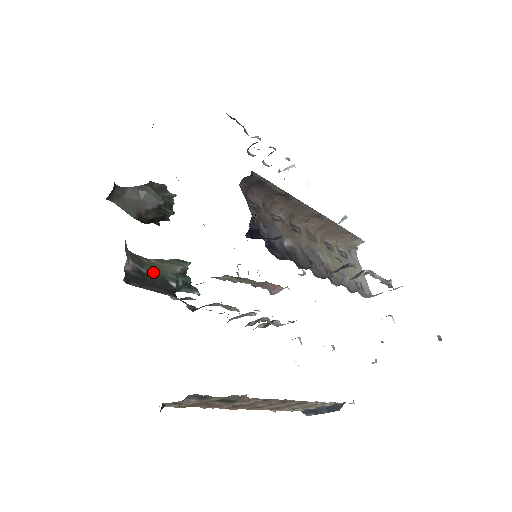
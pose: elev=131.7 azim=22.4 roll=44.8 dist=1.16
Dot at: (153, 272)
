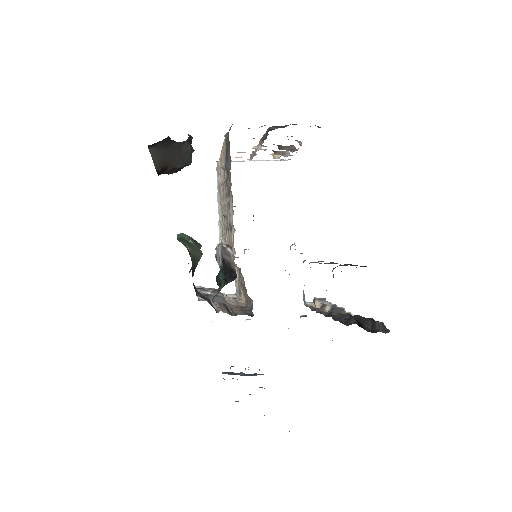
Dot at: (192, 266)
